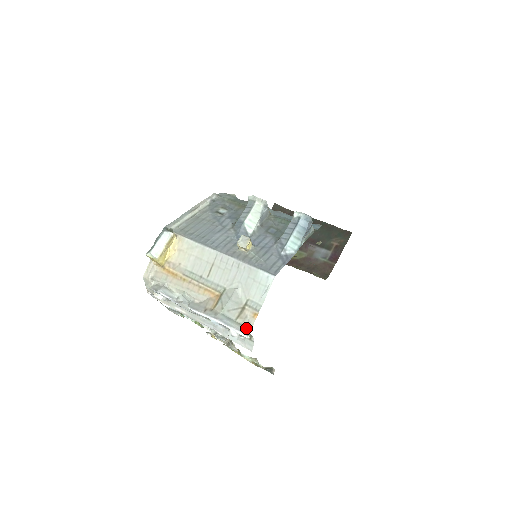
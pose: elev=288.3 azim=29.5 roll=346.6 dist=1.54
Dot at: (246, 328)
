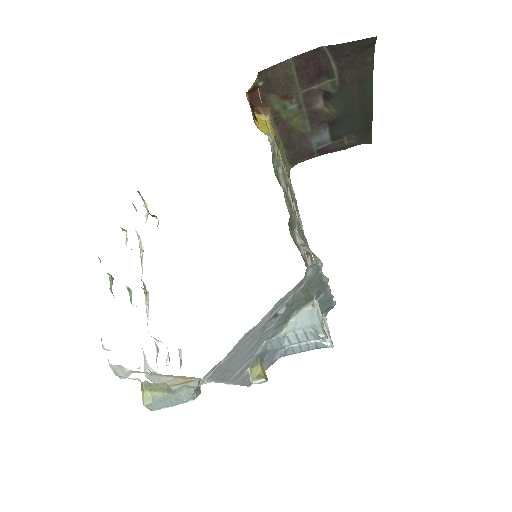
Dot at: occluded
